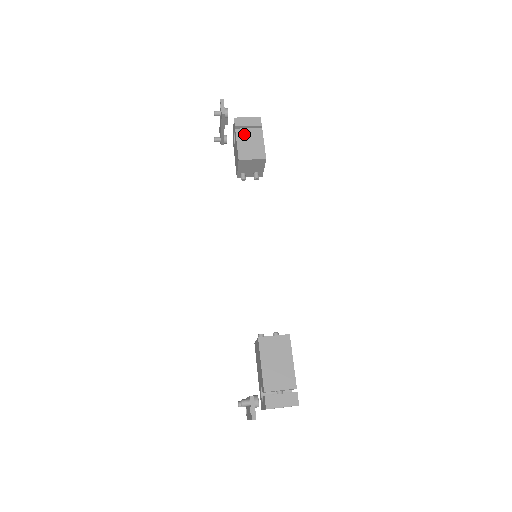
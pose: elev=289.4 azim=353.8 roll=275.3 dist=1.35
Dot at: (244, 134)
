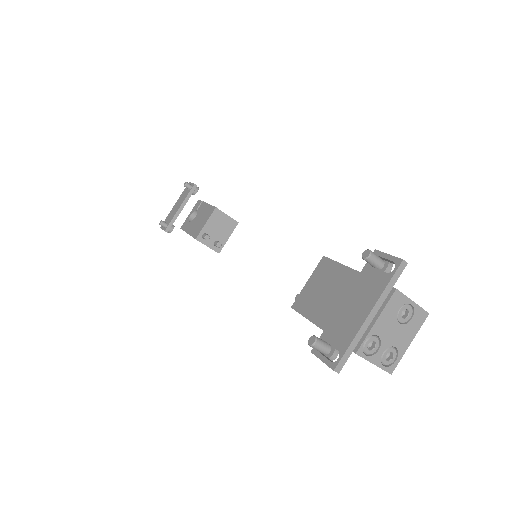
Dot at: occluded
